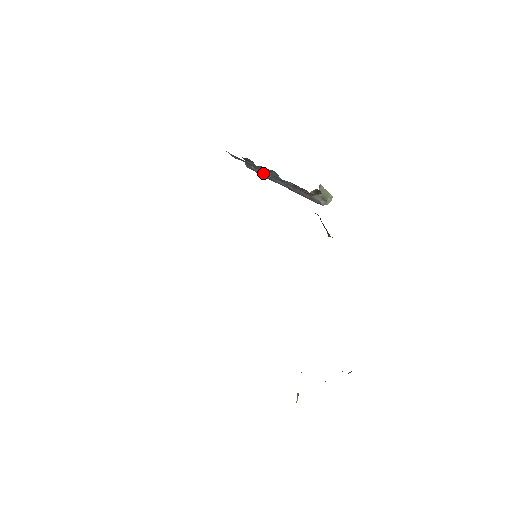
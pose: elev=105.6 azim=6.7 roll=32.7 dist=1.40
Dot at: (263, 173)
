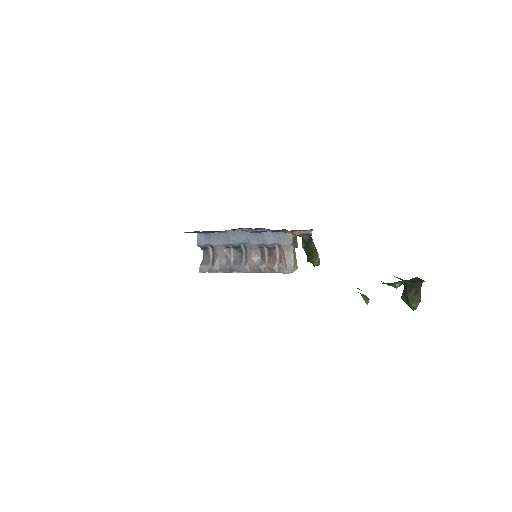
Dot at: (222, 265)
